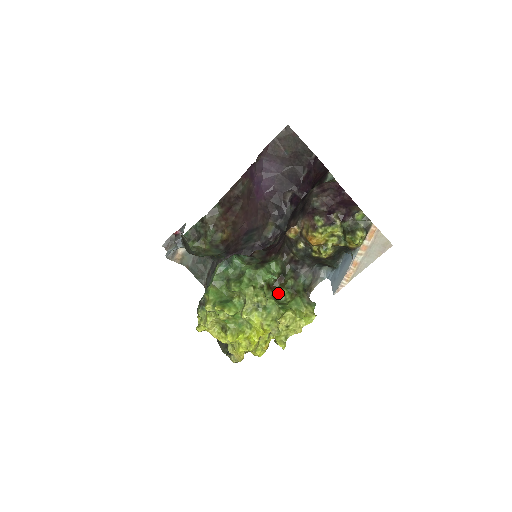
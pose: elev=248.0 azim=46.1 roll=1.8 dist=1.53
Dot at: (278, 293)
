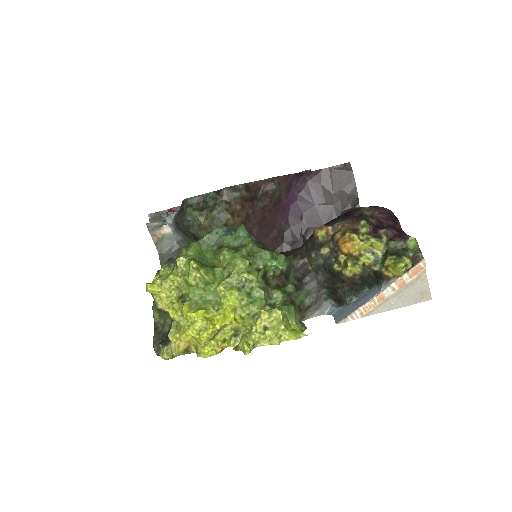
Dot at: (270, 292)
